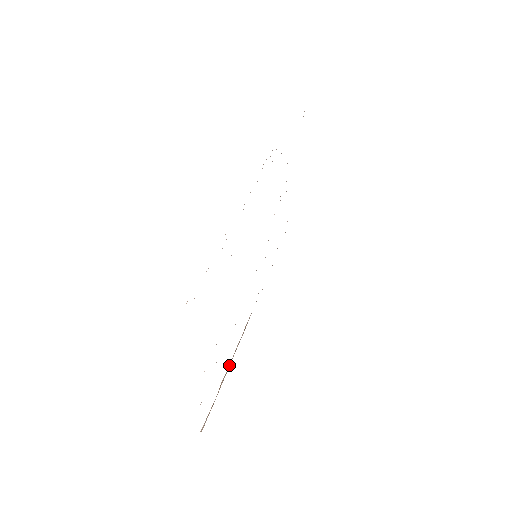
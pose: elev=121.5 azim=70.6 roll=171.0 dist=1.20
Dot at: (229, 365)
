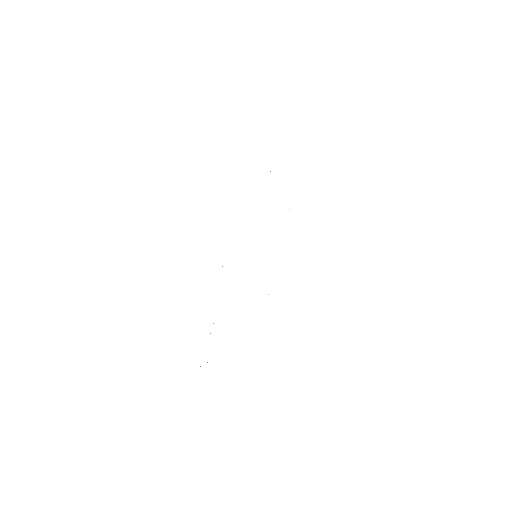
Dot at: occluded
